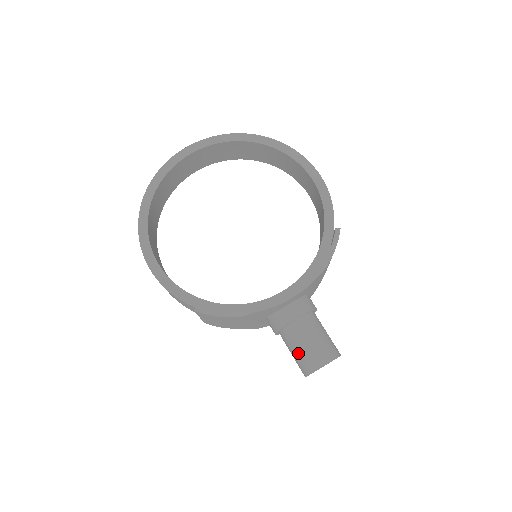
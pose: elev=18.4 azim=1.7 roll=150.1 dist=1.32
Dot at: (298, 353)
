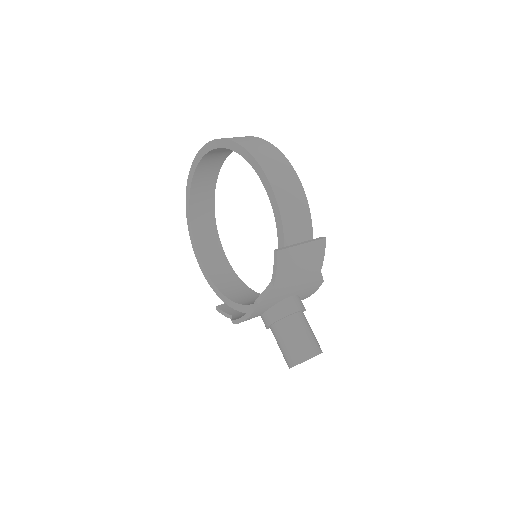
Dot at: occluded
